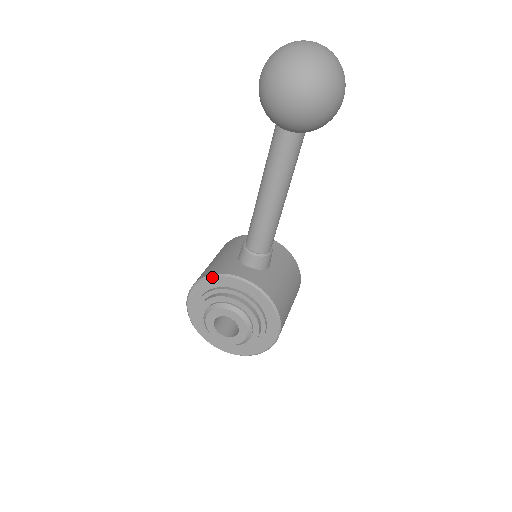
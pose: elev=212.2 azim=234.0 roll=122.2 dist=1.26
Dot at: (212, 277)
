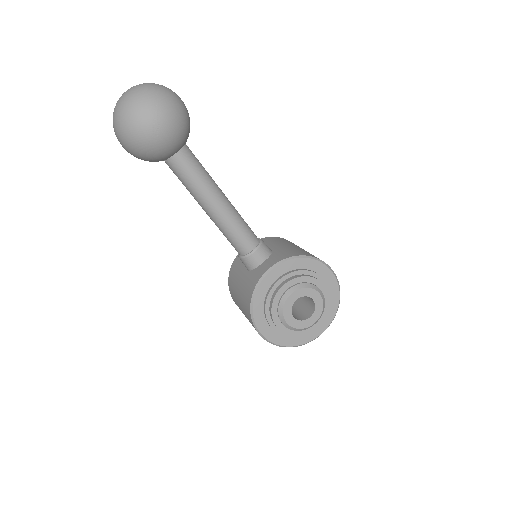
Dot at: (255, 295)
